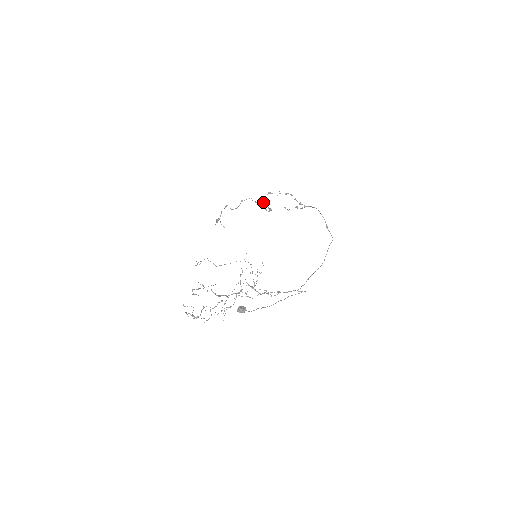
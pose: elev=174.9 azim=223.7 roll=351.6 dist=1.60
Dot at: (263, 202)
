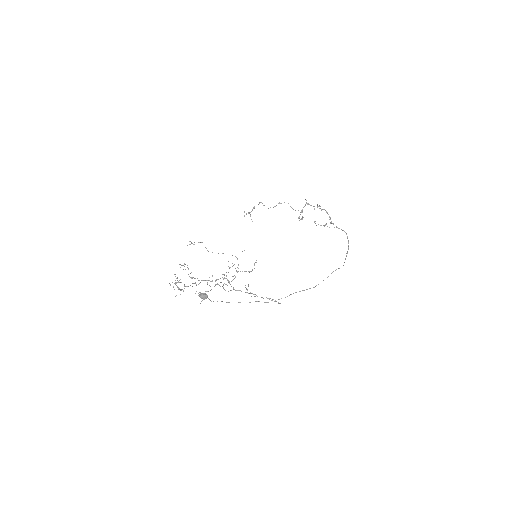
Dot at: occluded
